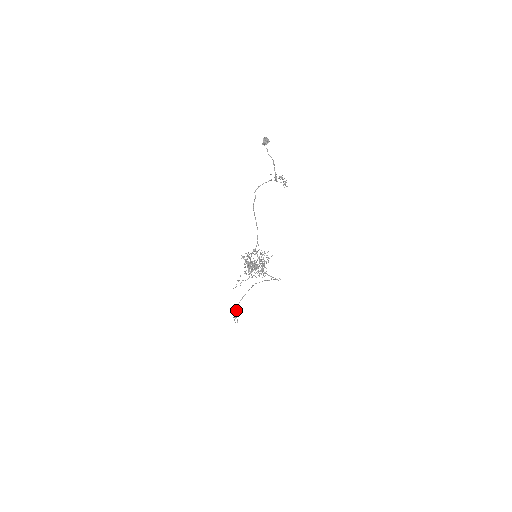
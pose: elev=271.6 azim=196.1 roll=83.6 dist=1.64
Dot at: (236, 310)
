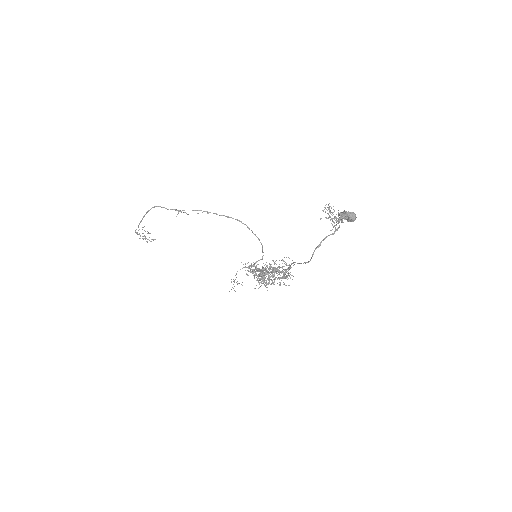
Dot at: (139, 229)
